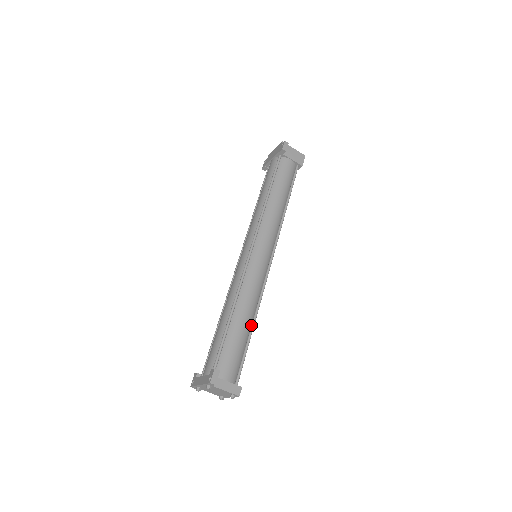
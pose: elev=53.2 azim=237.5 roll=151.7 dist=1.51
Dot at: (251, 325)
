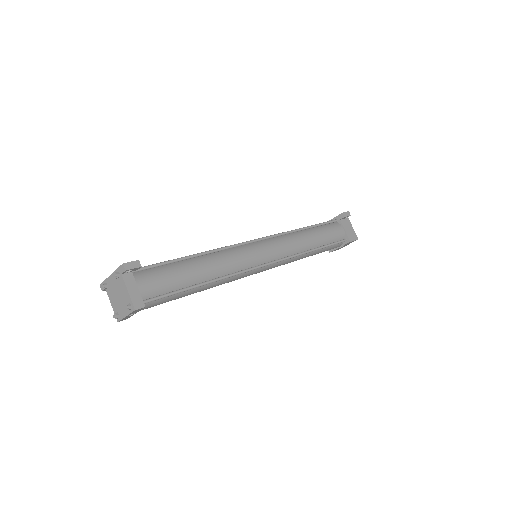
Dot at: (203, 281)
